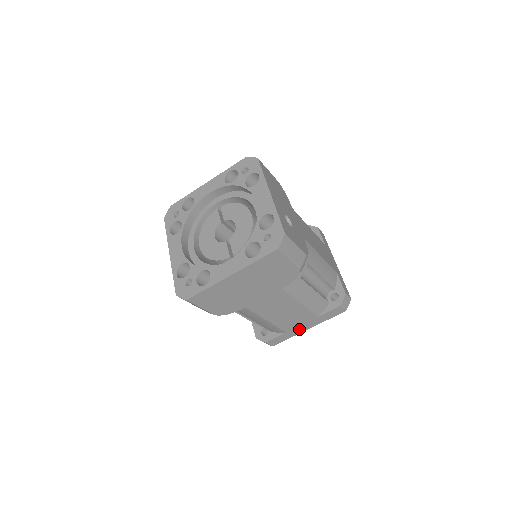
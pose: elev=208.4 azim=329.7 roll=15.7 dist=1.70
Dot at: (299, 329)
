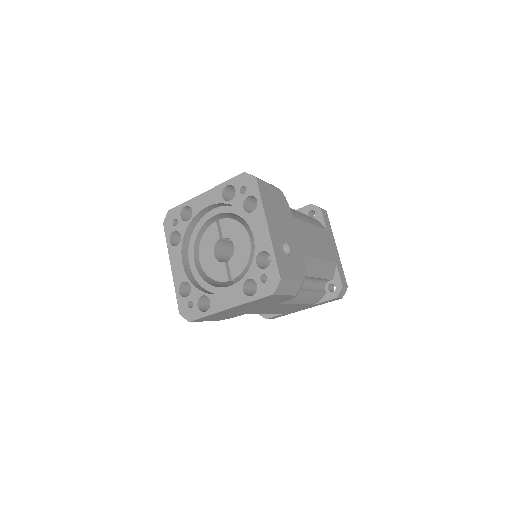
Dot at: (297, 310)
